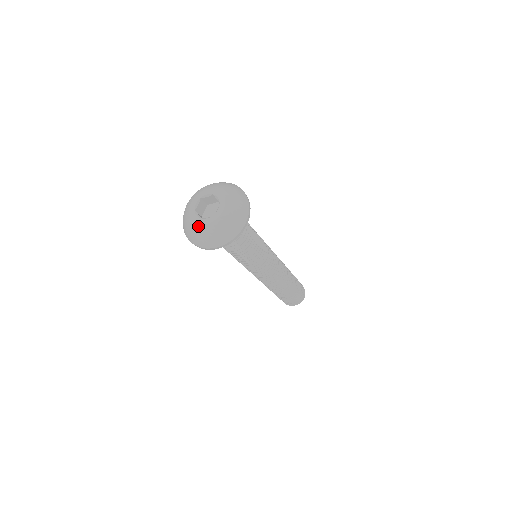
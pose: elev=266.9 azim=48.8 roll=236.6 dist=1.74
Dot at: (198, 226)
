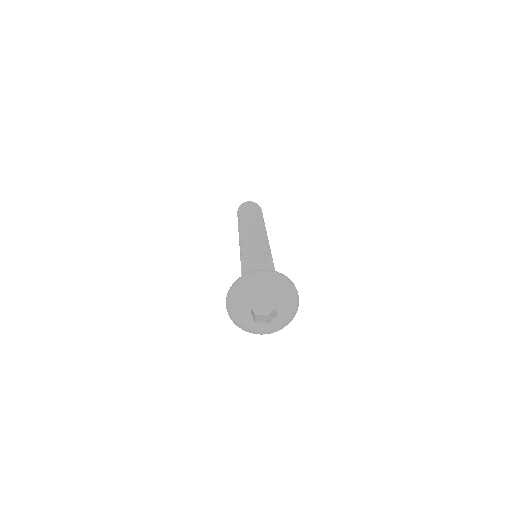
Dot at: (270, 330)
